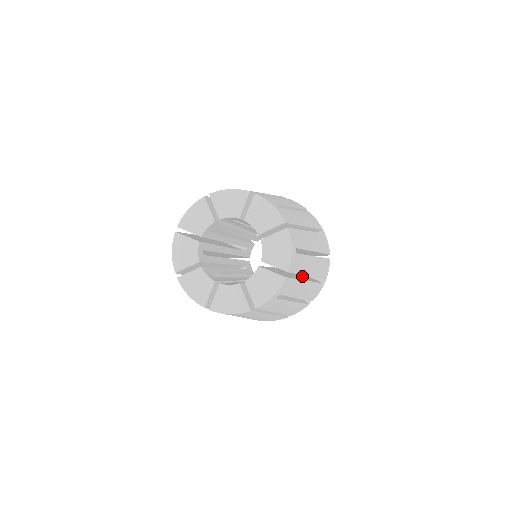
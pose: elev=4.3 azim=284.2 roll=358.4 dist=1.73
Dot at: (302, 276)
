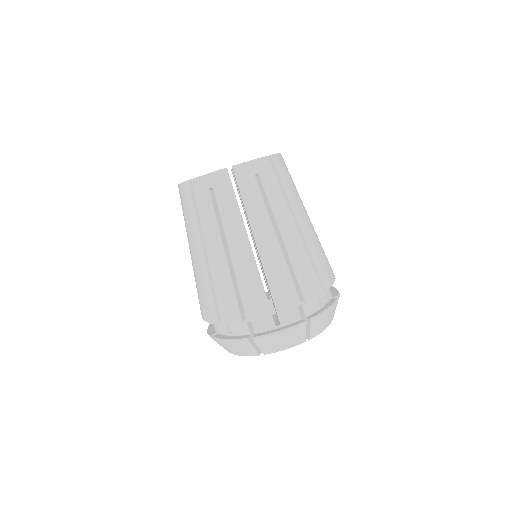
Dot at: occluded
